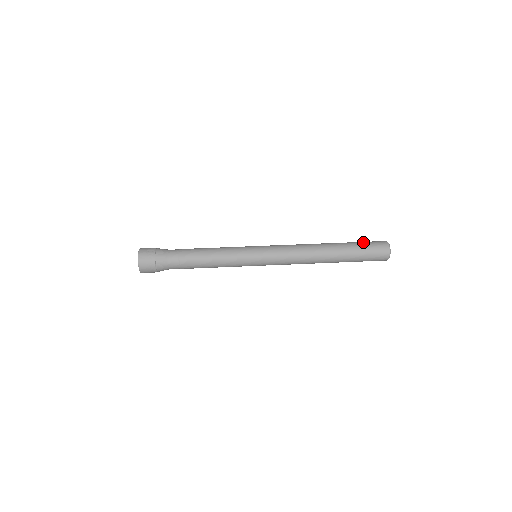
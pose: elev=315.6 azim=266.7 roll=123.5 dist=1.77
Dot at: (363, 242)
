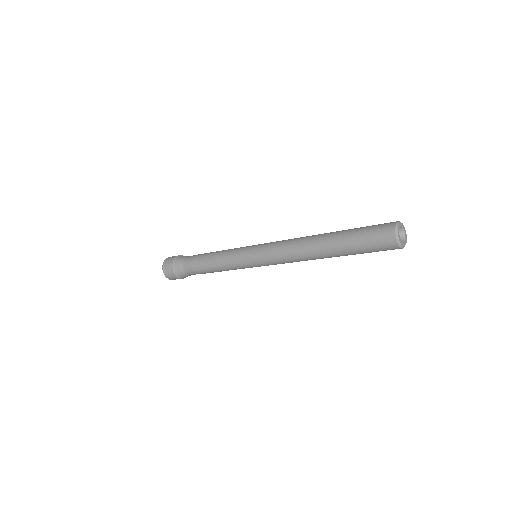
Dot at: (366, 226)
